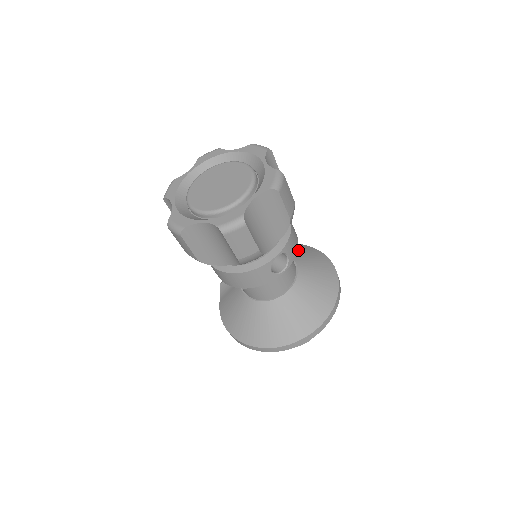
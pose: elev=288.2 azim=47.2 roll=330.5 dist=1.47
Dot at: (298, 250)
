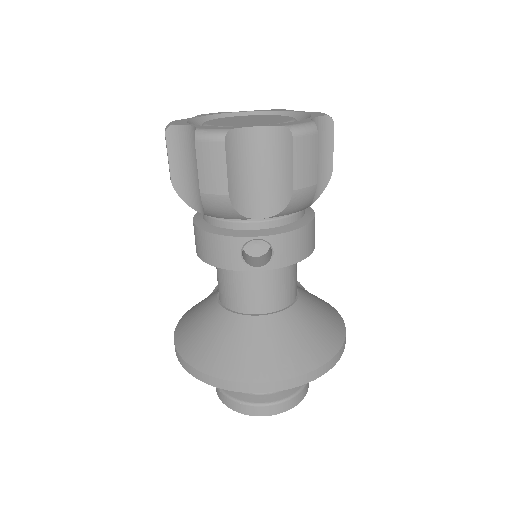
Dot at: (318, 300)
